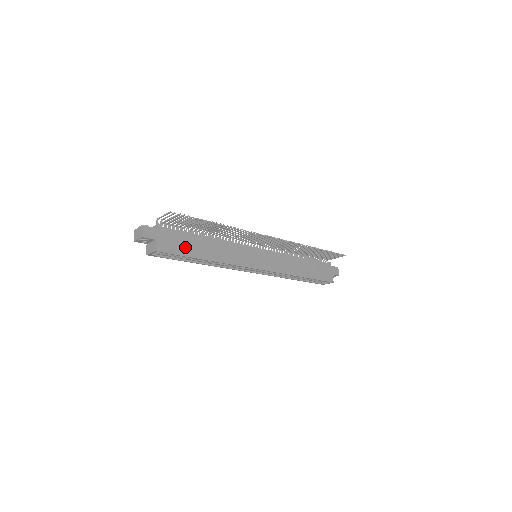
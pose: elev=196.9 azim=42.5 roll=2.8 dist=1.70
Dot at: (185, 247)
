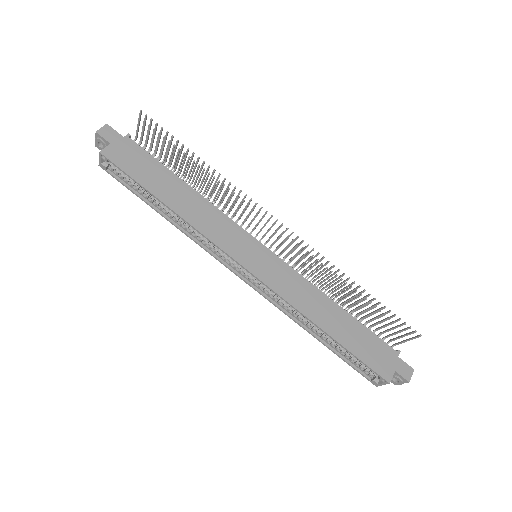
Dot at: (144, 173)
